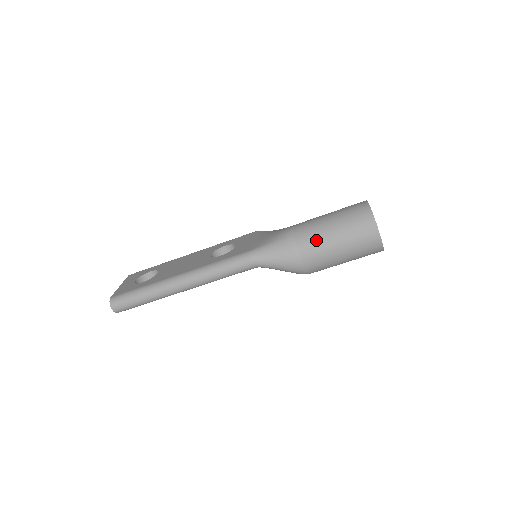
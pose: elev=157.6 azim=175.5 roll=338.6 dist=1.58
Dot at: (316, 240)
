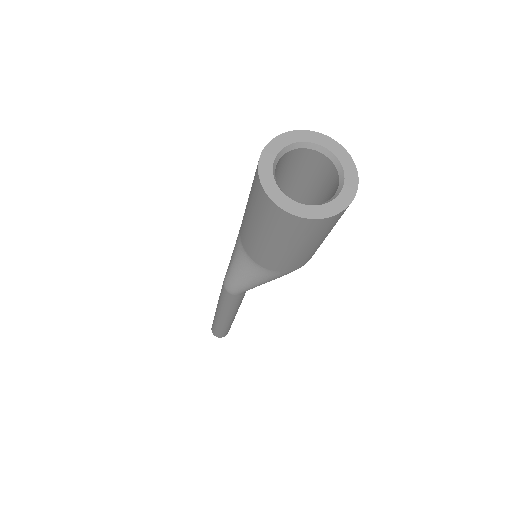
Dot at: (255, 247)
